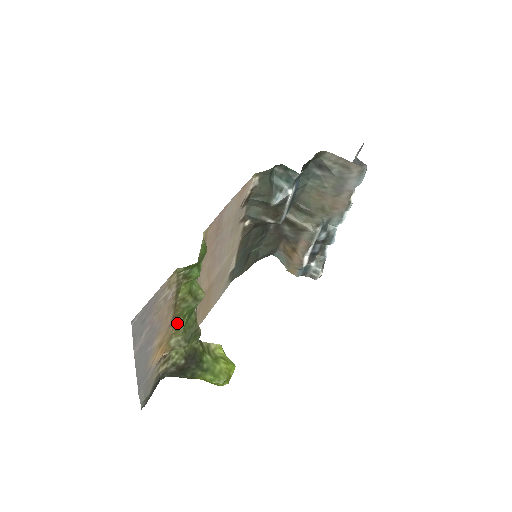
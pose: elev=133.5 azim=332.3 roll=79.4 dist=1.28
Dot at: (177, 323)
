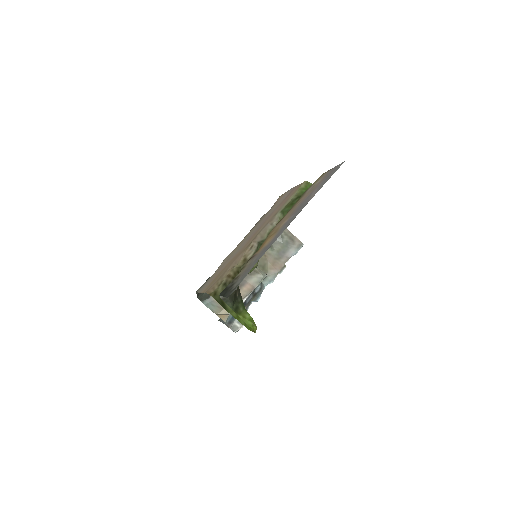
Dot at: occluded
